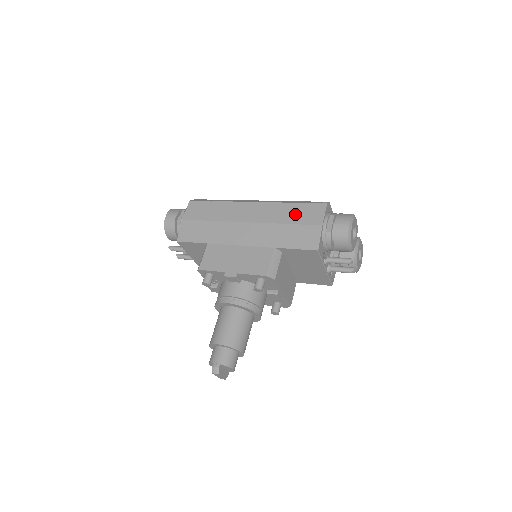
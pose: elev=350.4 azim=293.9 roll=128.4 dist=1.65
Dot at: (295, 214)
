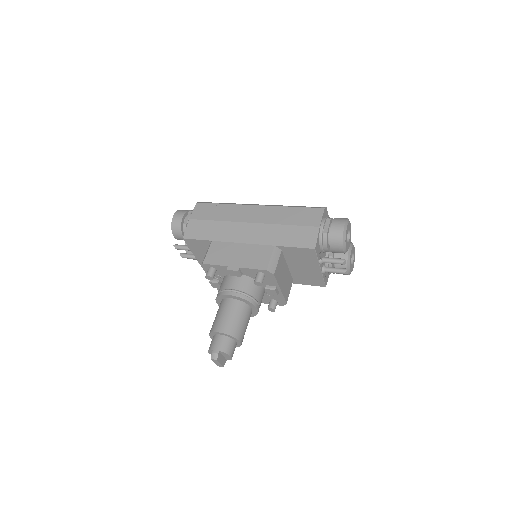
Dot at: (295, 216)
